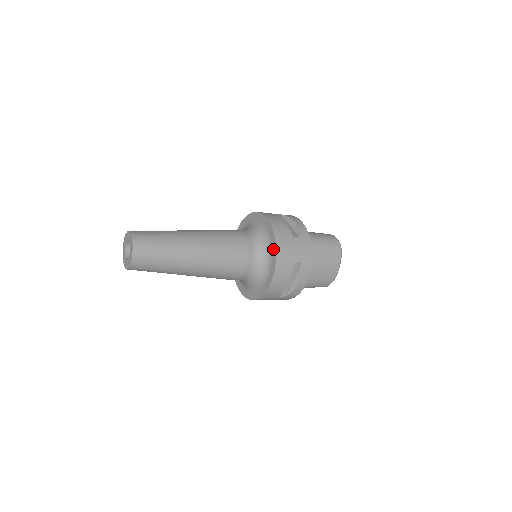
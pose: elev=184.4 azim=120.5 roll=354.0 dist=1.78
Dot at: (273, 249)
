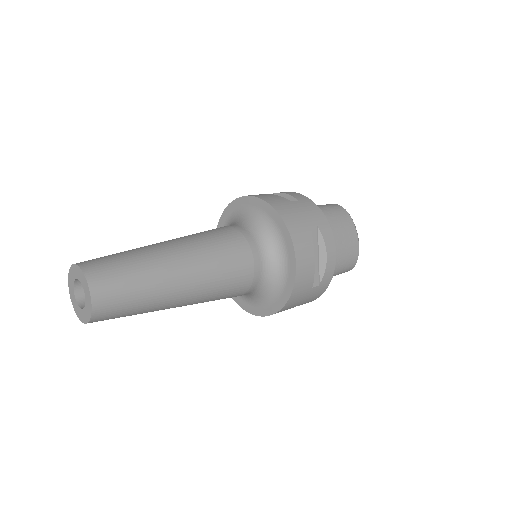
Dot at: (276, 220)
